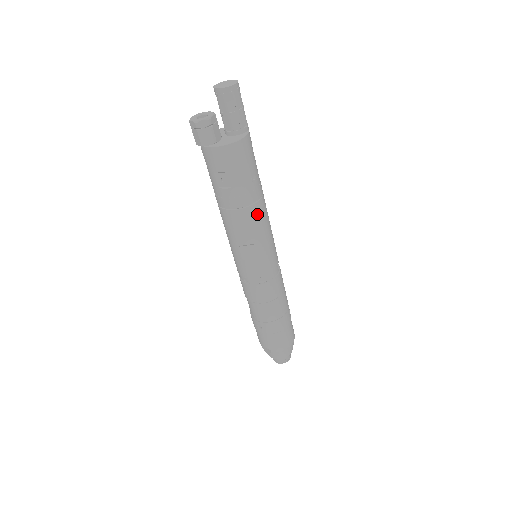
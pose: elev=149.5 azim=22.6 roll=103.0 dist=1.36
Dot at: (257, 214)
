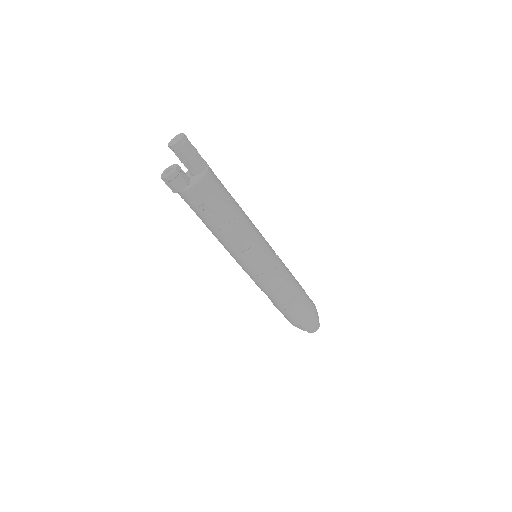
Dot at: (242, 224)
